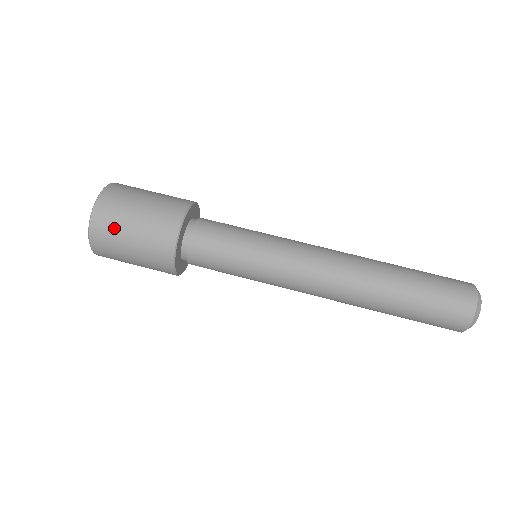
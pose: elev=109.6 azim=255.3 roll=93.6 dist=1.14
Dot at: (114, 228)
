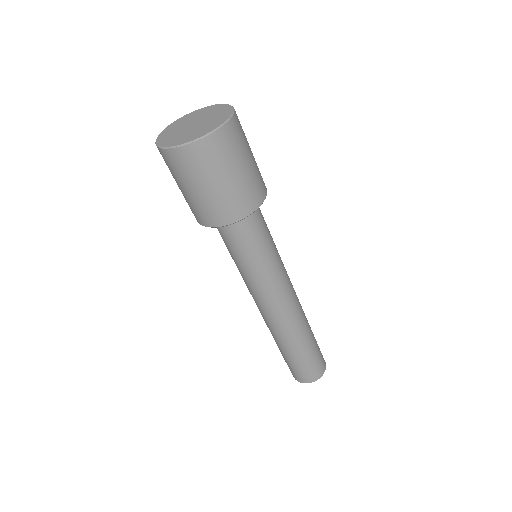
Dot at: (220, 161)
